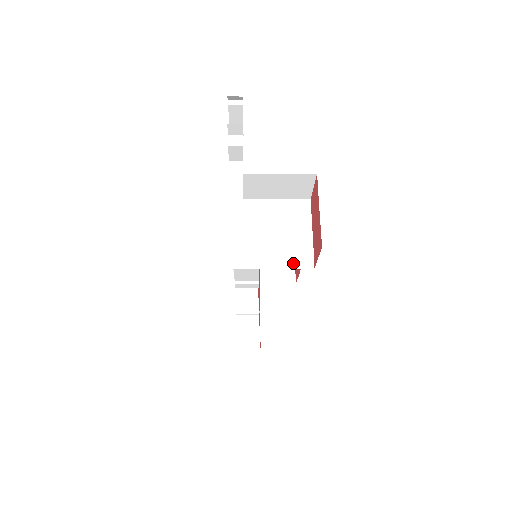
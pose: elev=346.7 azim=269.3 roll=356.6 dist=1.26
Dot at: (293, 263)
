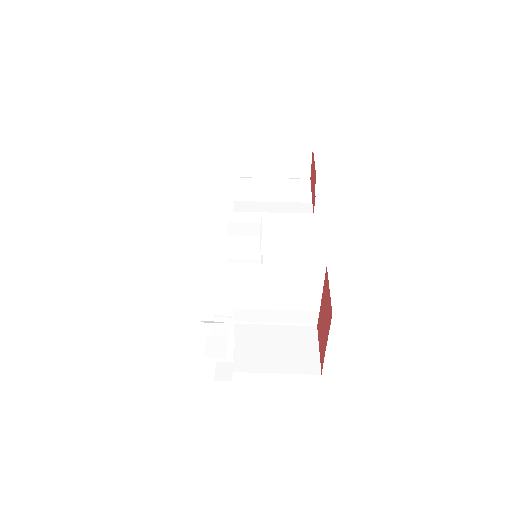
Dot at: (294, 321)
